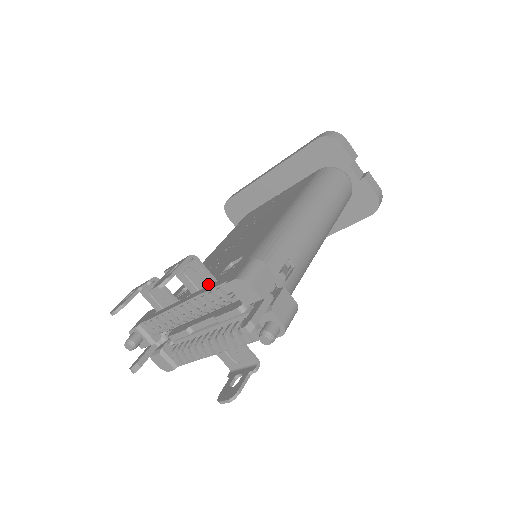
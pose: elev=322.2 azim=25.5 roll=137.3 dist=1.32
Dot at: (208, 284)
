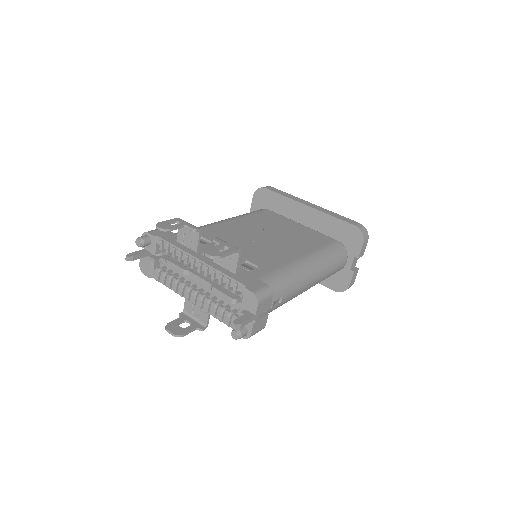
Dot at: (230, 270)
